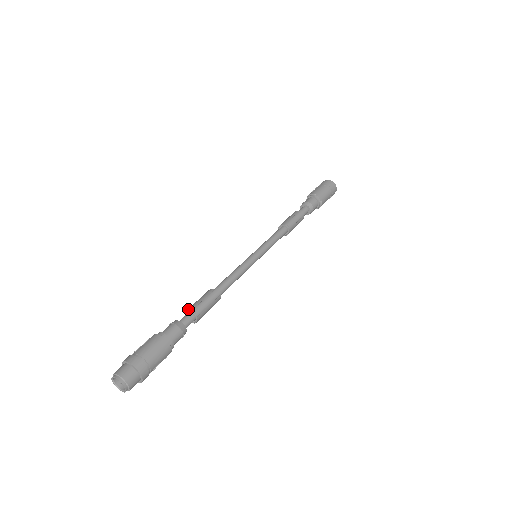
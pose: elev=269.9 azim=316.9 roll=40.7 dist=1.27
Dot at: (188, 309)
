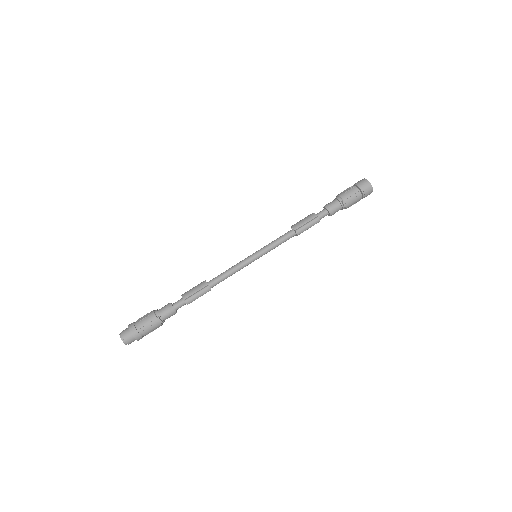
Dot at: (183, 296)
